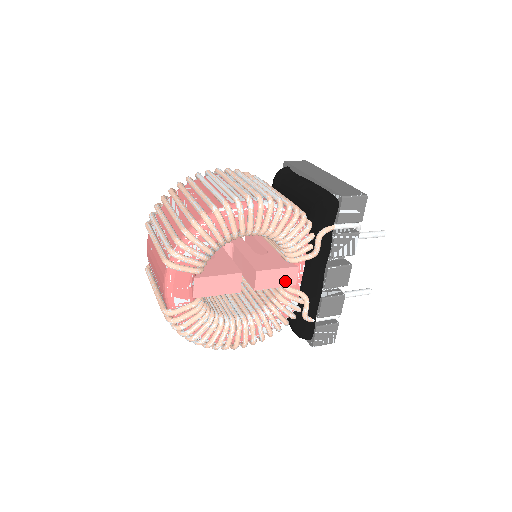
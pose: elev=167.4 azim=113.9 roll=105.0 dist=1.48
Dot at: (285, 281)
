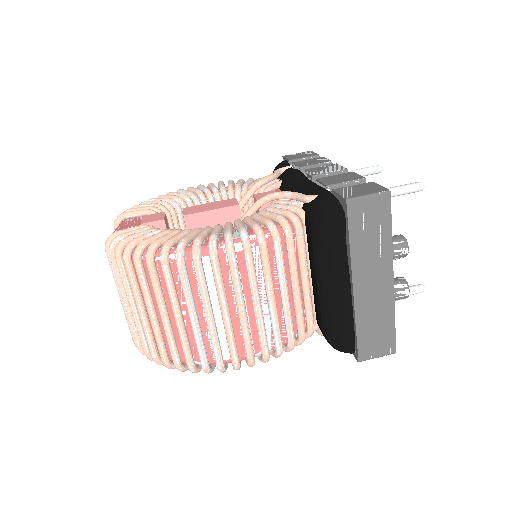
Dot at: occluded
